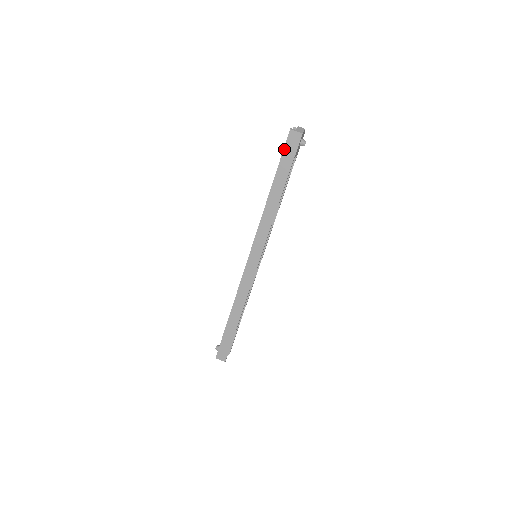
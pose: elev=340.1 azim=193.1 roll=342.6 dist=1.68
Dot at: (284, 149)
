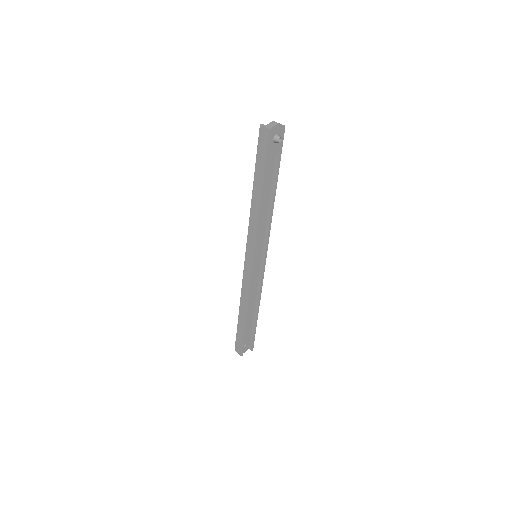
Dot at: (258, 146)
